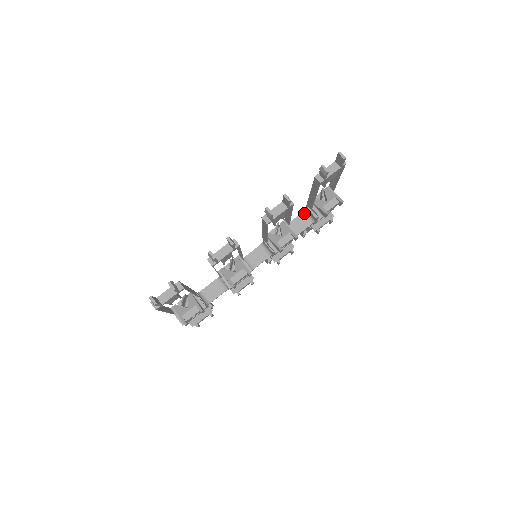
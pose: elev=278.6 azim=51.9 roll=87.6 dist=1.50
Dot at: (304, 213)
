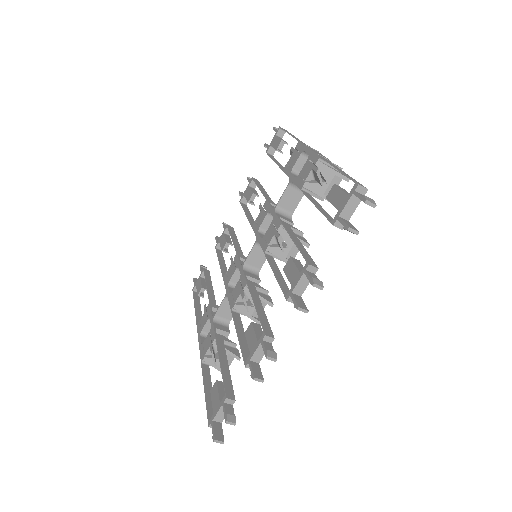
Dot at: (291, 184)
